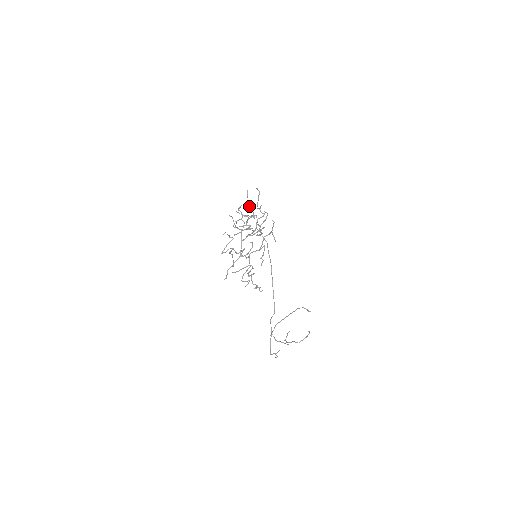
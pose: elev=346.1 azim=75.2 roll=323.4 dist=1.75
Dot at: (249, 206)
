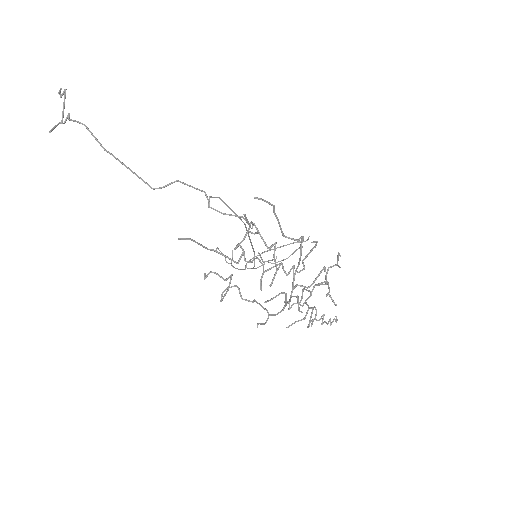
Dot at: occluded
